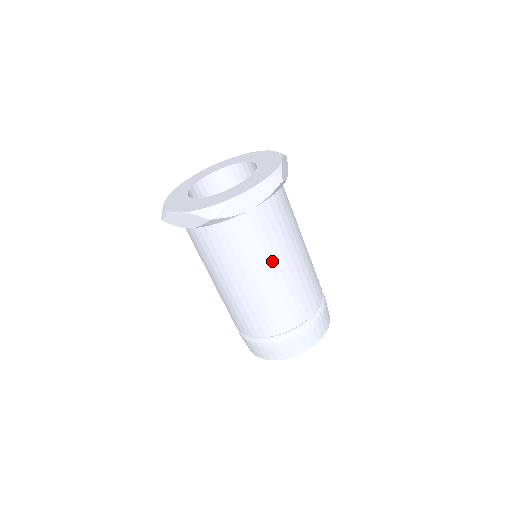
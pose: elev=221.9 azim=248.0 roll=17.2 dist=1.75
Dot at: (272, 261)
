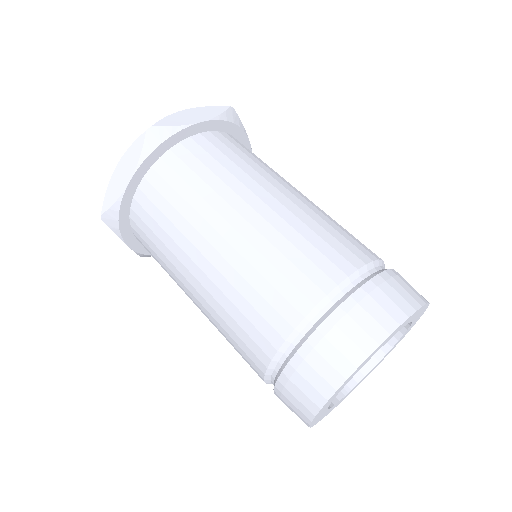
Dot at: (196, 239)
